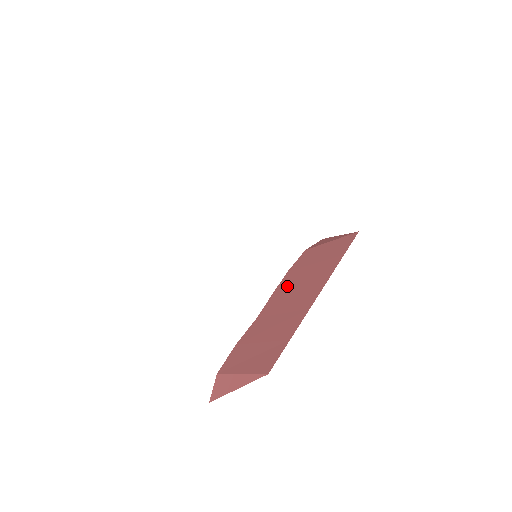
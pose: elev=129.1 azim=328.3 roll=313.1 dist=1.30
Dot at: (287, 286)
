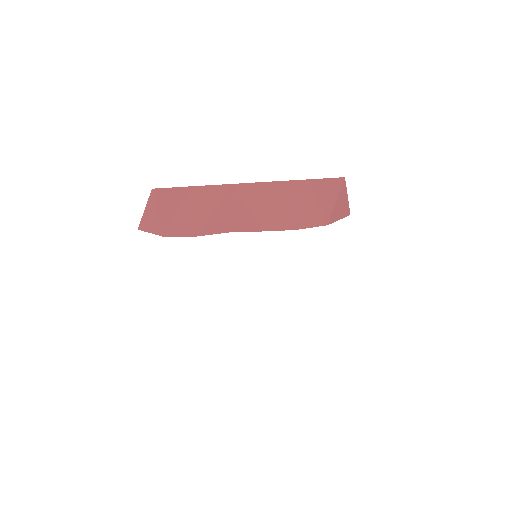
Dot at: occluded
